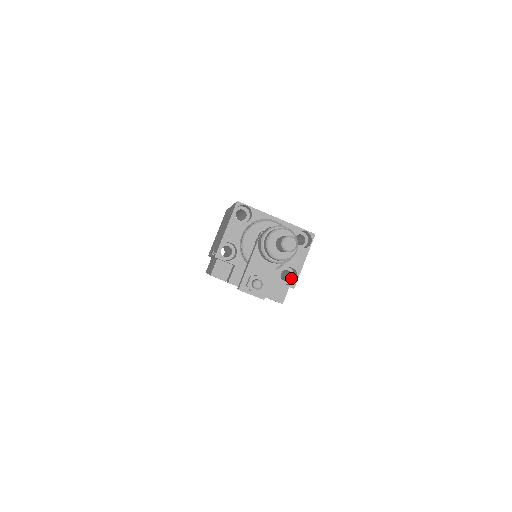
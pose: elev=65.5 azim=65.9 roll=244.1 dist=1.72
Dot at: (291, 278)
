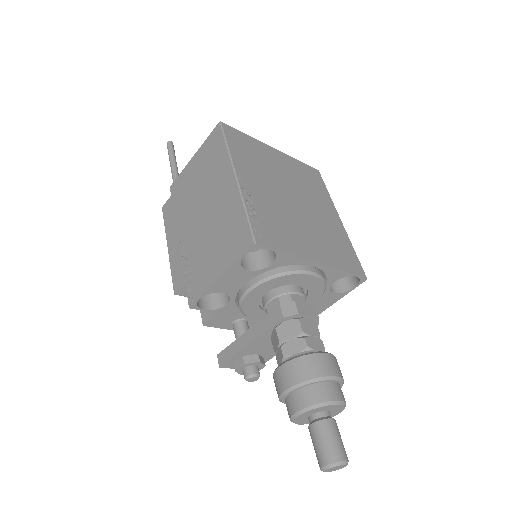
Dot at: occluded
